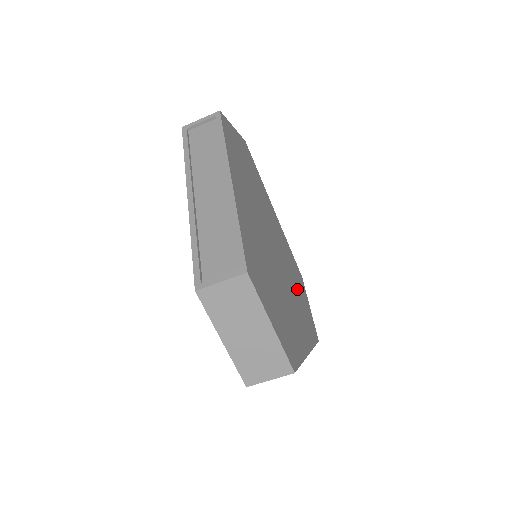
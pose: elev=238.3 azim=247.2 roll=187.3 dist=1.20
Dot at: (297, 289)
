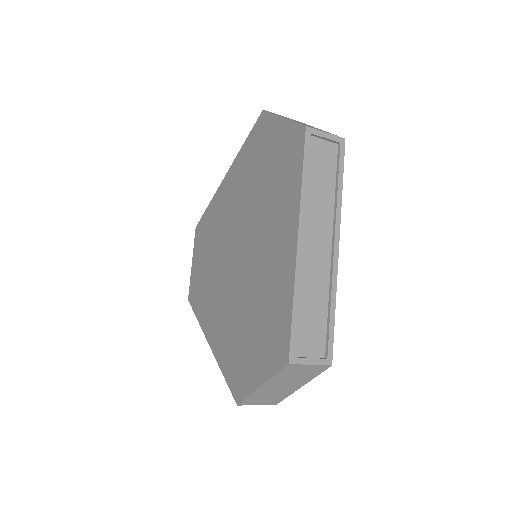
Dot at: occluded
